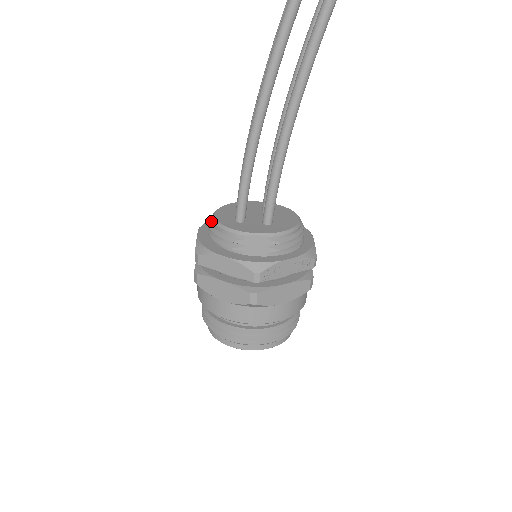
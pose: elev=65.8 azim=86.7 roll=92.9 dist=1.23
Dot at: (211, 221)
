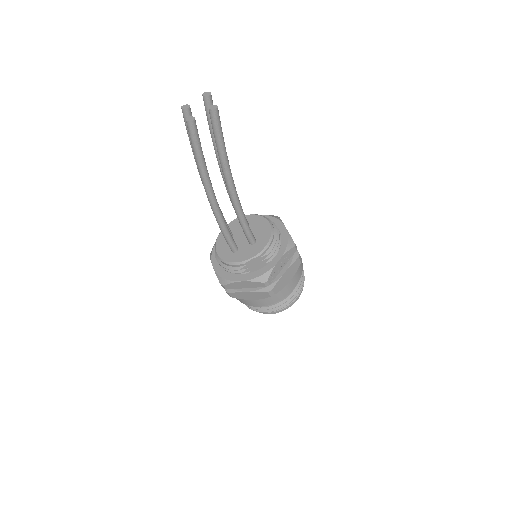
Dot at: occluded
